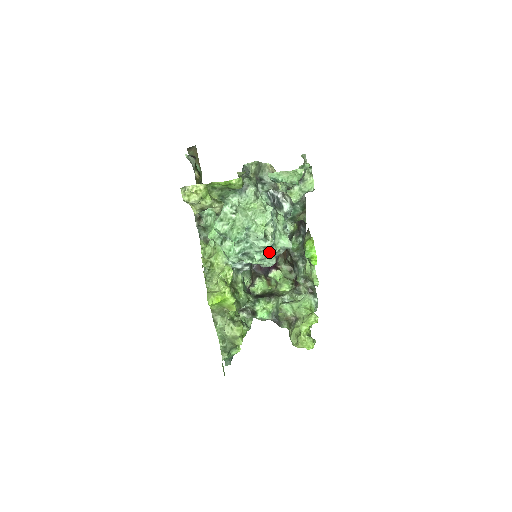
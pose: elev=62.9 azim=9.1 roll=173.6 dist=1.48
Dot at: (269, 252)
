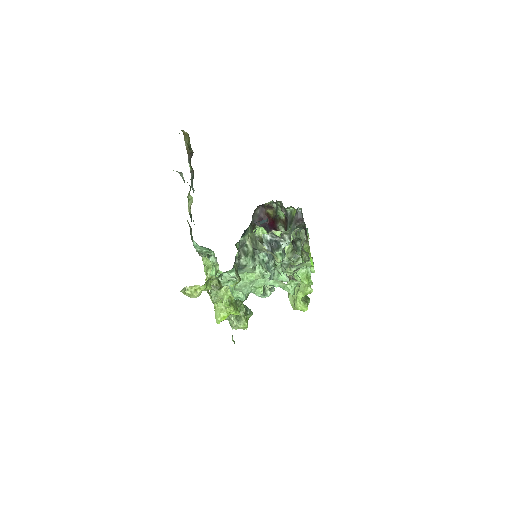
Dot at: occluded
